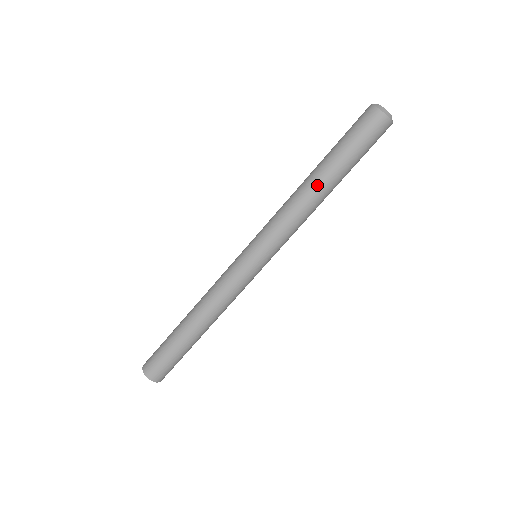
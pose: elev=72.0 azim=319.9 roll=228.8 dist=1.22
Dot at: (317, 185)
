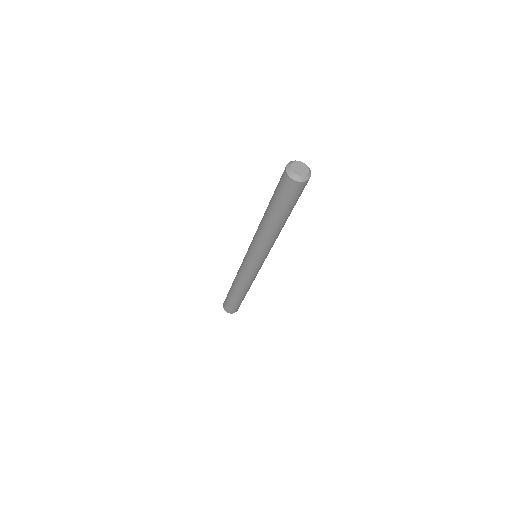
Dot at: (277, 228)
